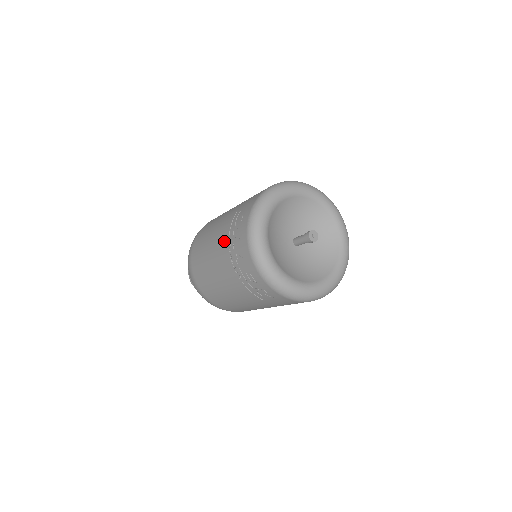
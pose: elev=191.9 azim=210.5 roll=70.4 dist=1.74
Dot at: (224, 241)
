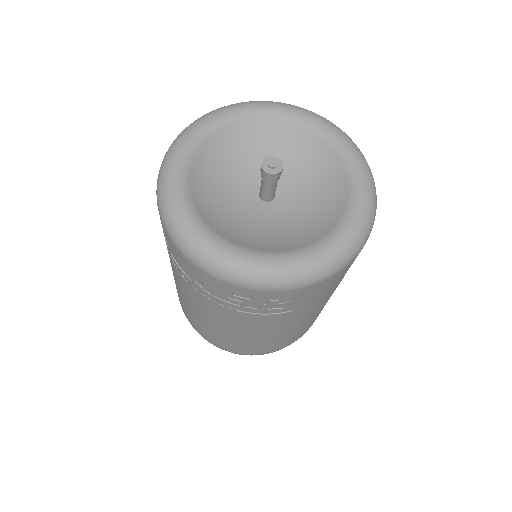
Dot at: (178, 276)
